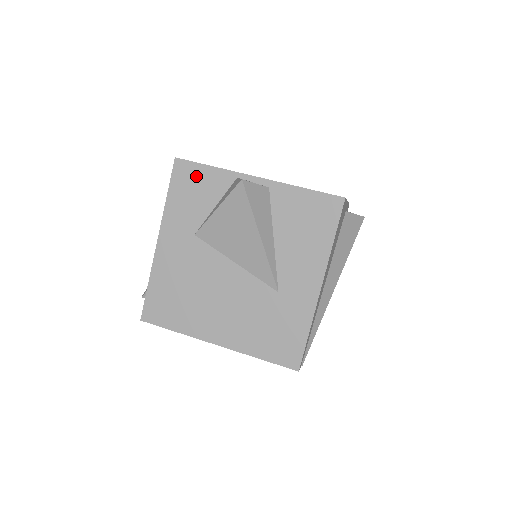
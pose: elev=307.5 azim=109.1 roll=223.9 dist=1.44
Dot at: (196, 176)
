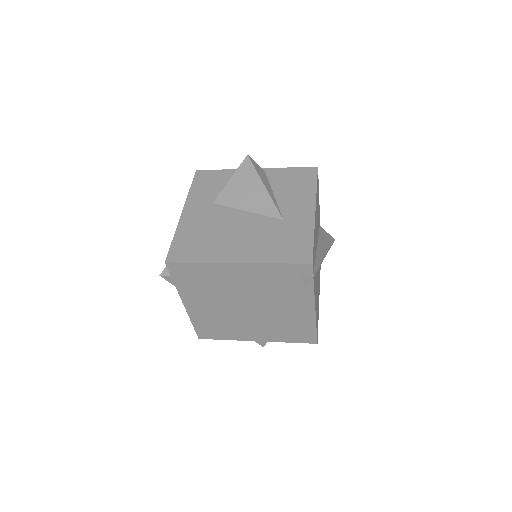
Dot at: (212, 176)
